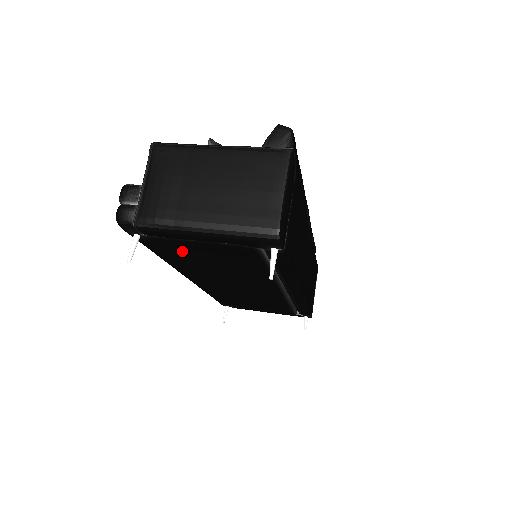
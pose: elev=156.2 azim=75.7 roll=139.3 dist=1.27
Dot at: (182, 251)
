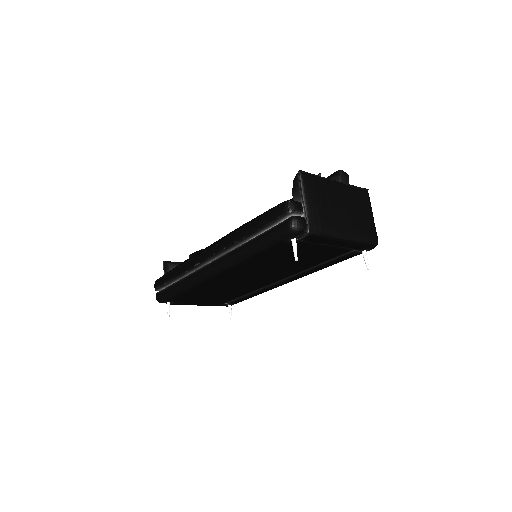
Dot at: (291, 252)
